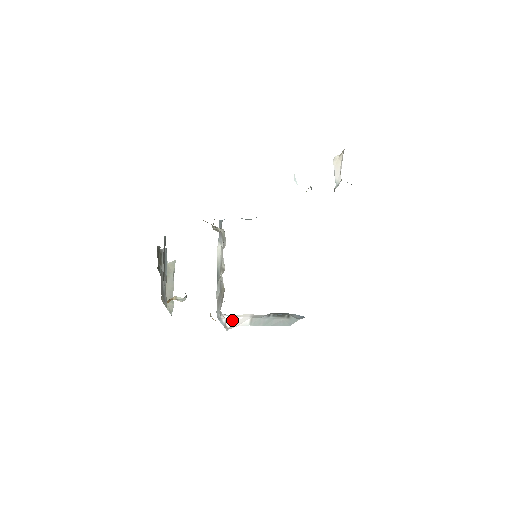
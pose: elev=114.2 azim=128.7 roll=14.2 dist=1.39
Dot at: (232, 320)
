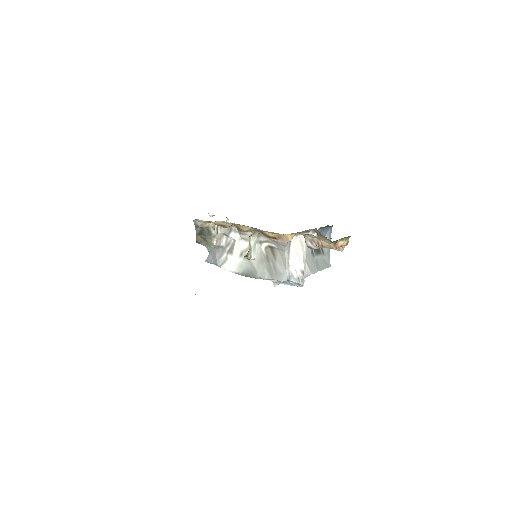
Dot at: (299, 258)
